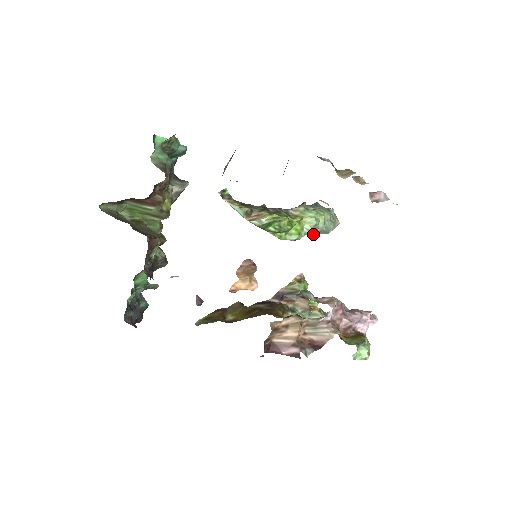
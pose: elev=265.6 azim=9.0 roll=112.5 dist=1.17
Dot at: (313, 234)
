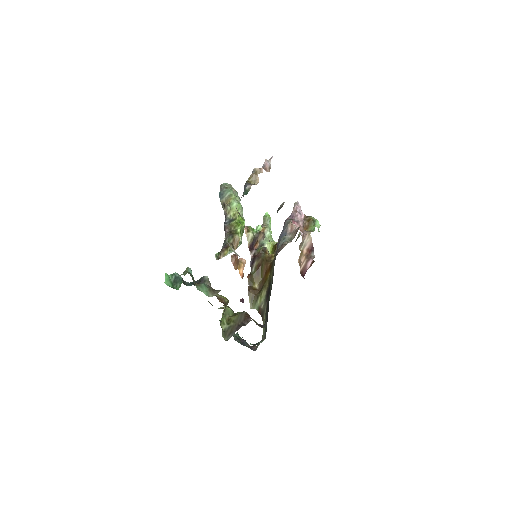
Dot at: occluded
